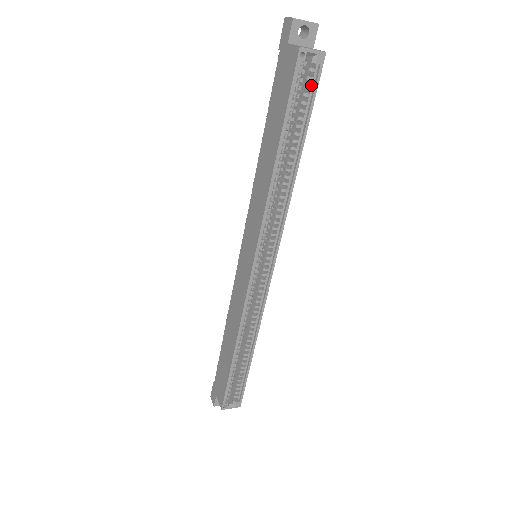
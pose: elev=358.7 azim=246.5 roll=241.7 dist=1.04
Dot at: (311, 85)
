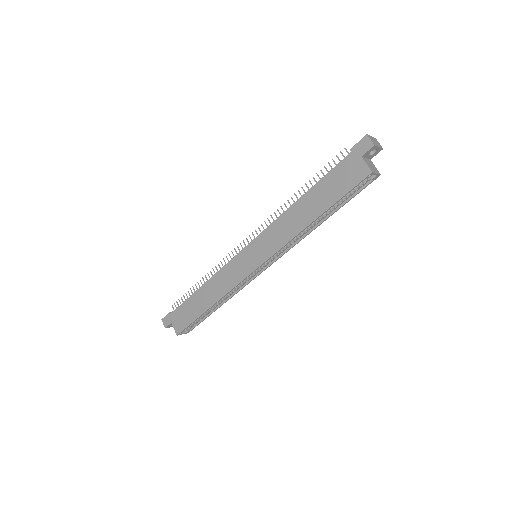
Dot at: (360, 187)
